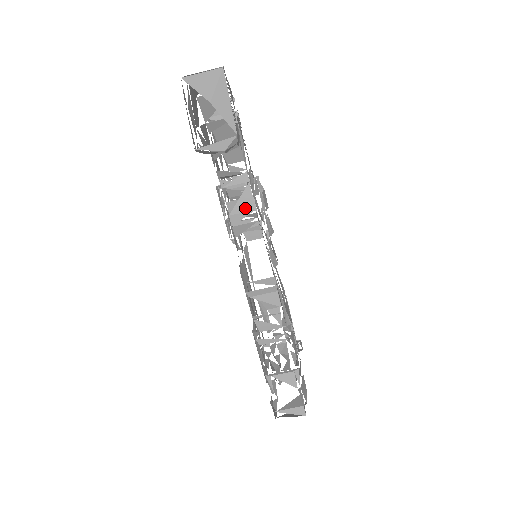
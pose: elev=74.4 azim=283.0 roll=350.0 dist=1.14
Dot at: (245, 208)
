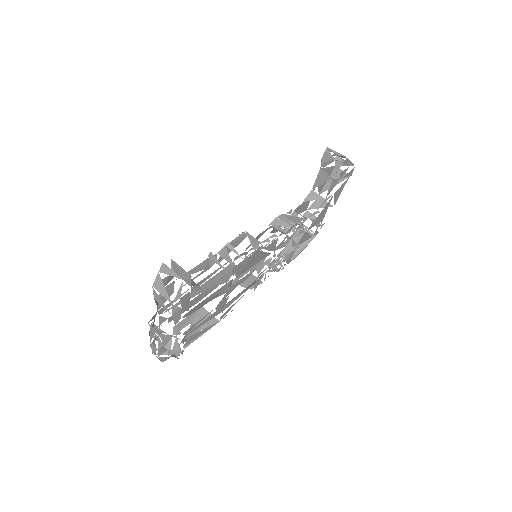
Dot at: (292, 219)
